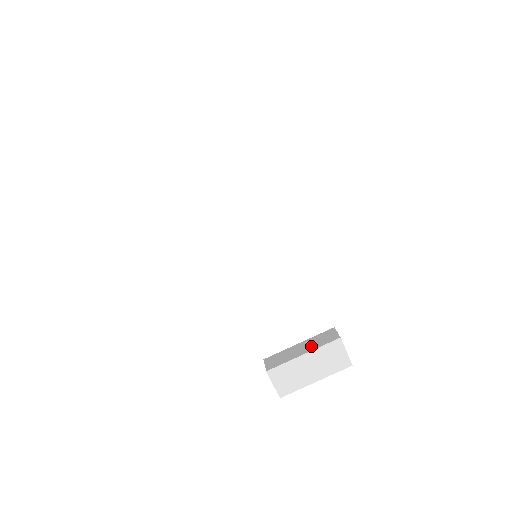
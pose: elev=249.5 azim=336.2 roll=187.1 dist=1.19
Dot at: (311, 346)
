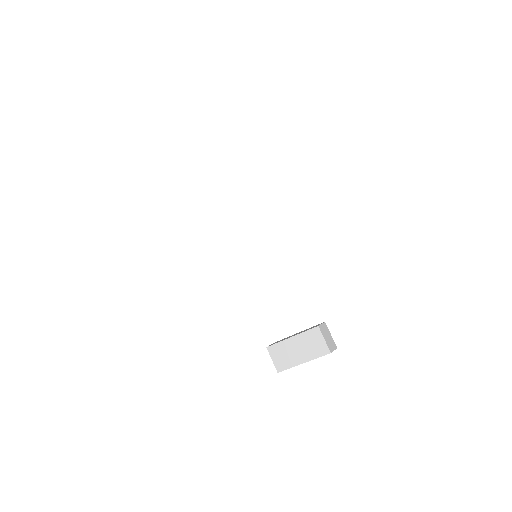
Dot at: (300, 332)
